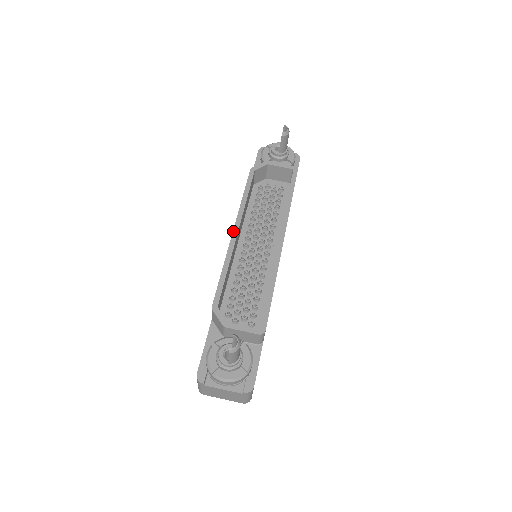
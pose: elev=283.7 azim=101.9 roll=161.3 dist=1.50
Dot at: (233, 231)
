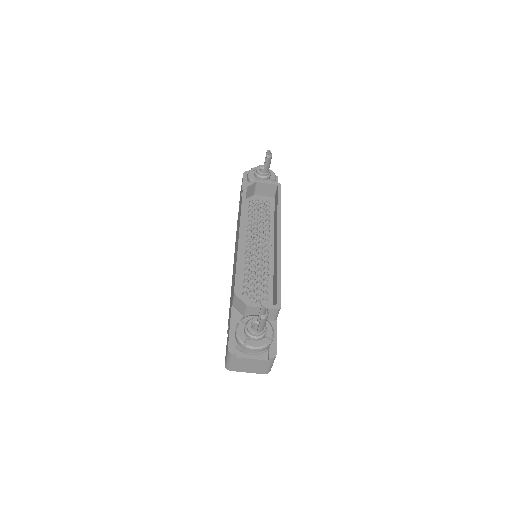
Dot at: (239, 233)
